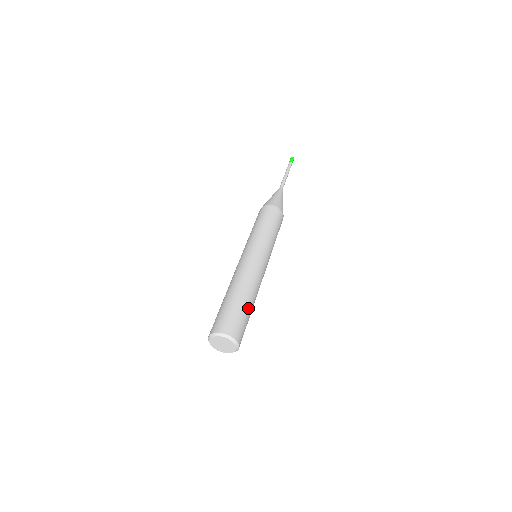
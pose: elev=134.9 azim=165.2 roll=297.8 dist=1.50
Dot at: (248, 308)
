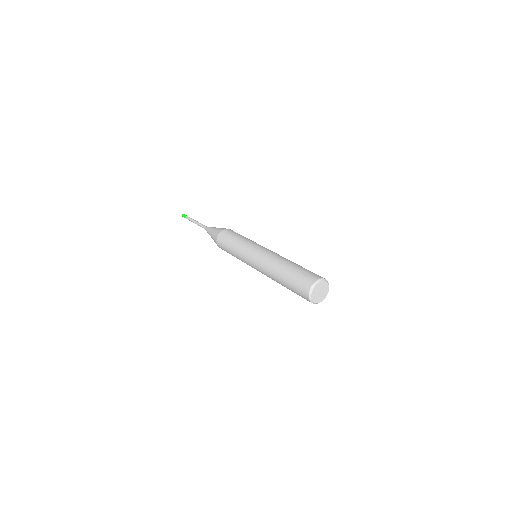
Dot at: occluded
